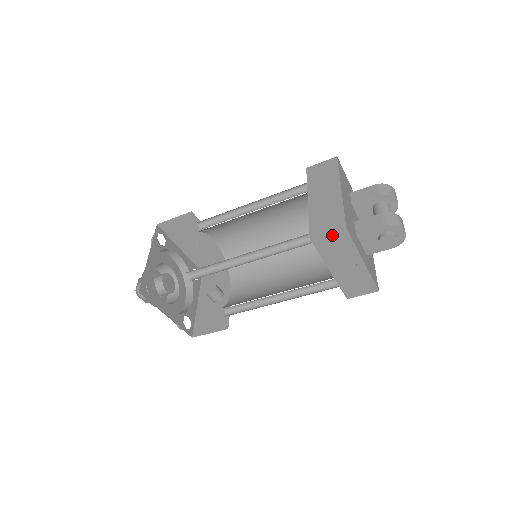
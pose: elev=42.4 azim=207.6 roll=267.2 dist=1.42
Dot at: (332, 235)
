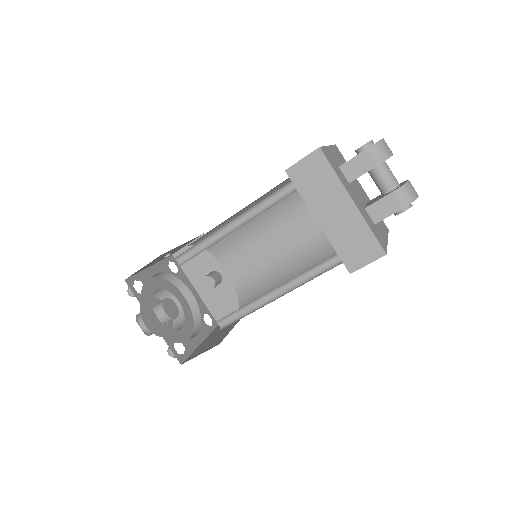
Dot at: (371, 261)
